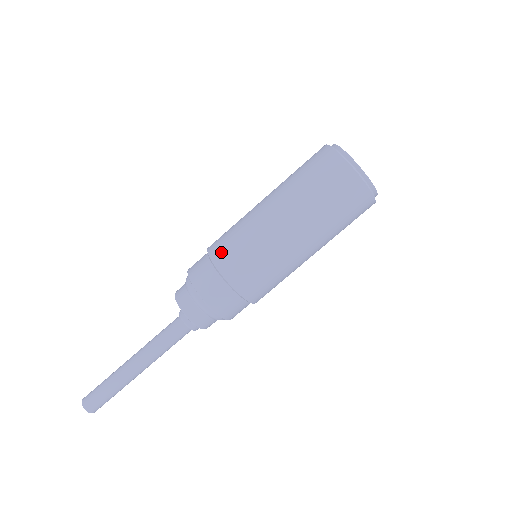
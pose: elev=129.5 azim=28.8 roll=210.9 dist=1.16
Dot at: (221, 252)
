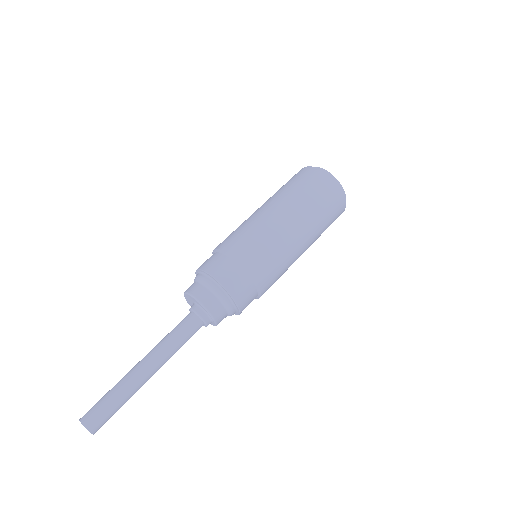
Dot at: (229, 242)
